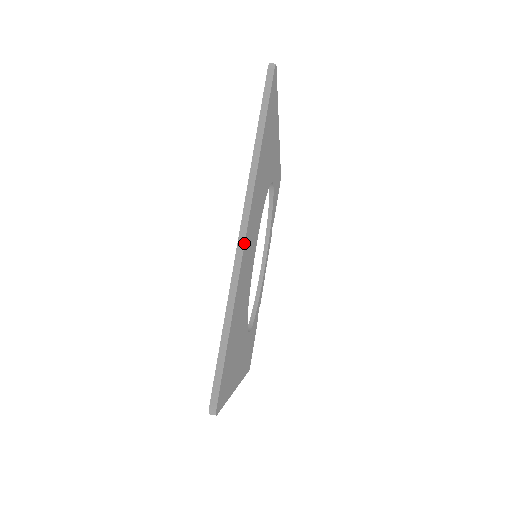
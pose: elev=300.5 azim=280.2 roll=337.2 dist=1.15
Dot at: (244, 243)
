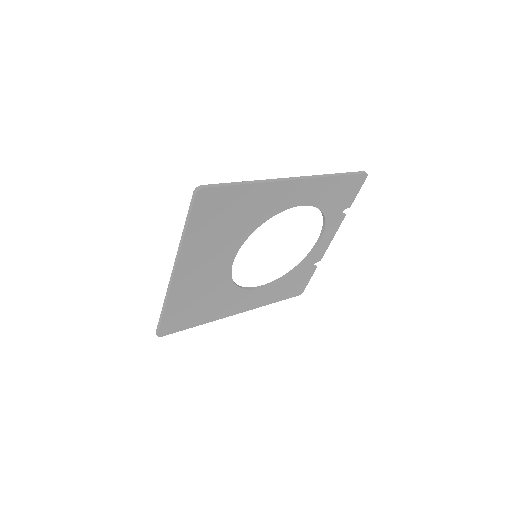
Dot at: (172, 280)
